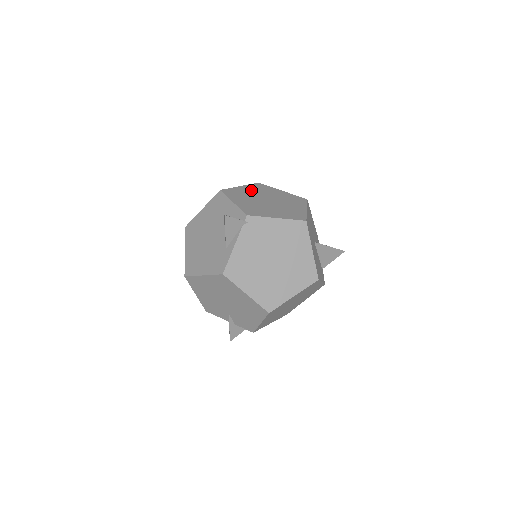
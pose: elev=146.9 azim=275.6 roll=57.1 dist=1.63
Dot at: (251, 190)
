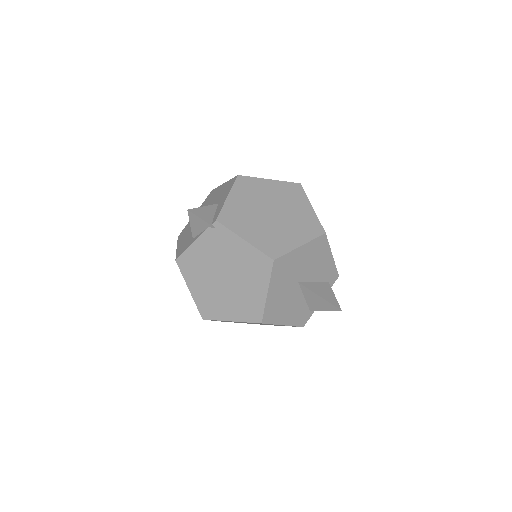
Dot at: (273, 190)
